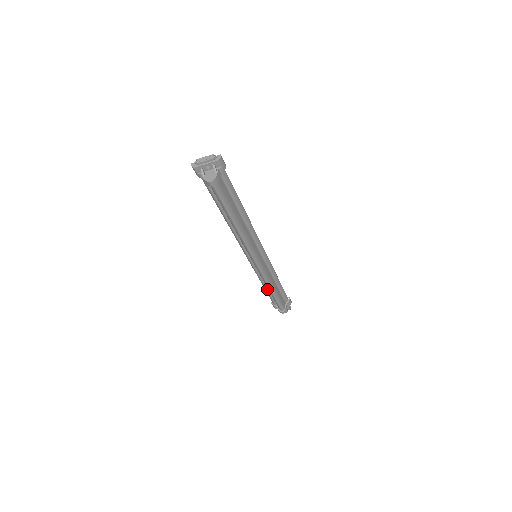
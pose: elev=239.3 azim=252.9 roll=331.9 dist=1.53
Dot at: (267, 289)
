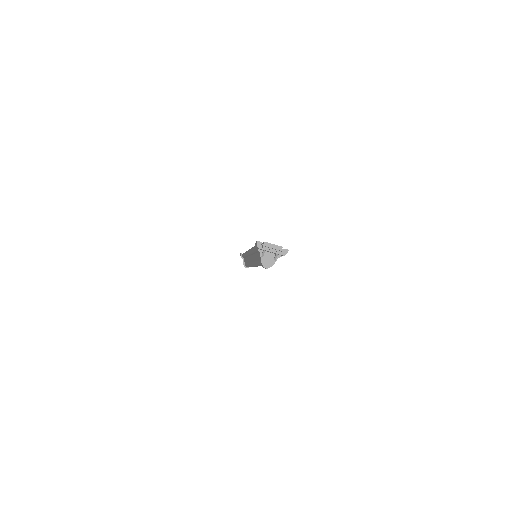
Dot at: (246, 257)
